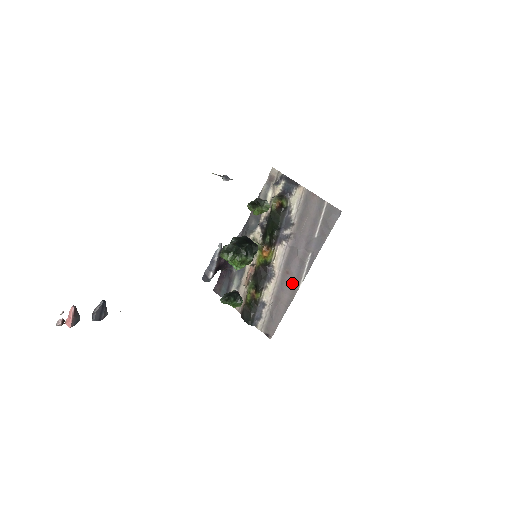
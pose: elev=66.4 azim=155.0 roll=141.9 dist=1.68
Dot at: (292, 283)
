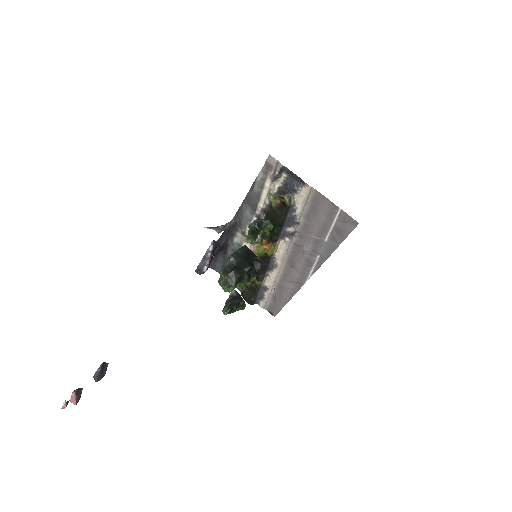
Dot at: (297, 277)
